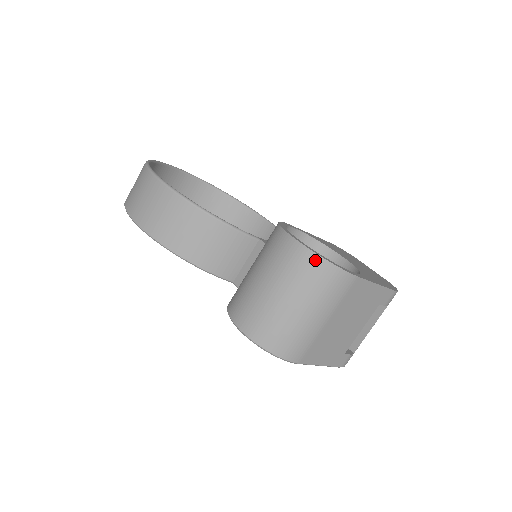
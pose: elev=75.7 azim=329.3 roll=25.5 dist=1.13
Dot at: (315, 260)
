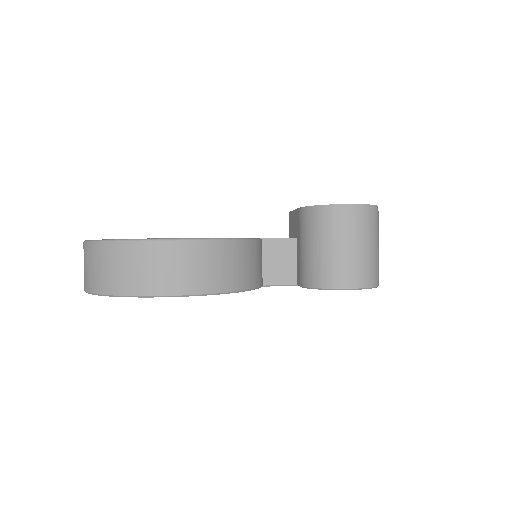
Dot at: (371, 209)
